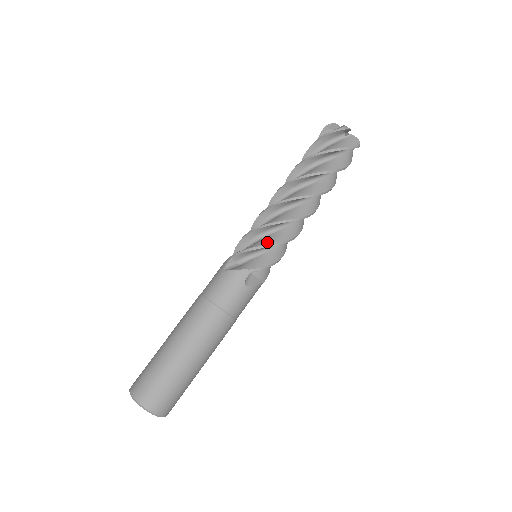
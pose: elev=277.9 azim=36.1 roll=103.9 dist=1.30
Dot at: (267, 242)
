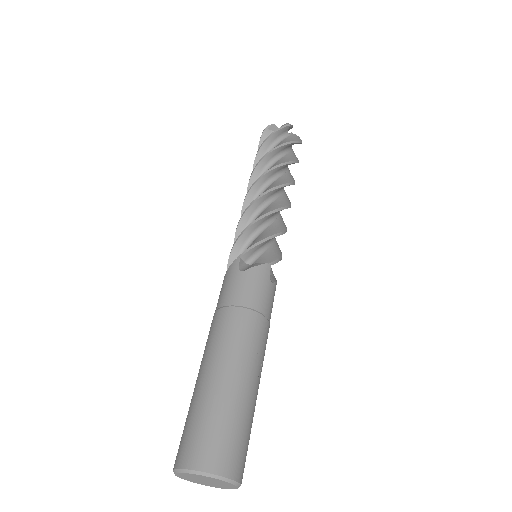
Dot at: (245, 229)
